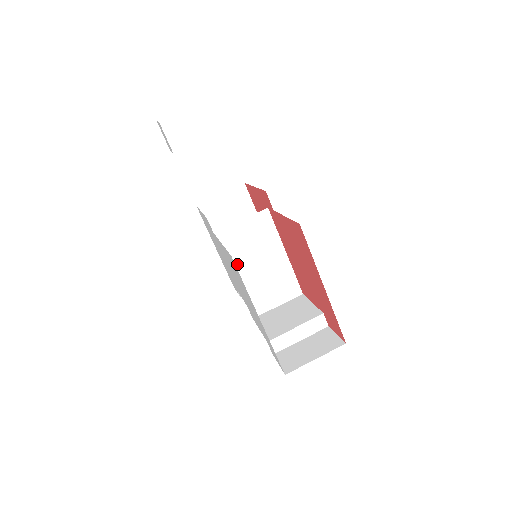
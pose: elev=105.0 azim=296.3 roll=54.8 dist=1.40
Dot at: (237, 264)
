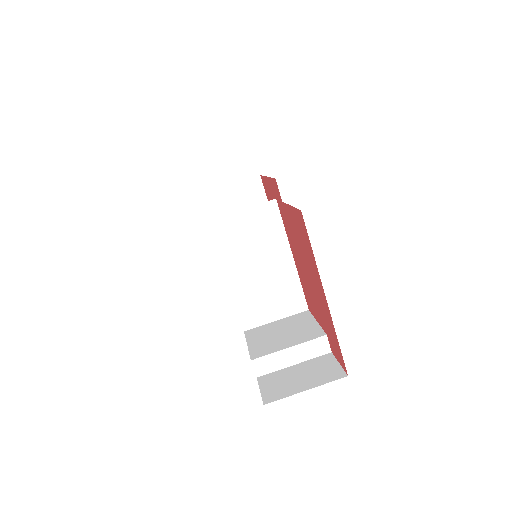
Dot at: (231, 262)
